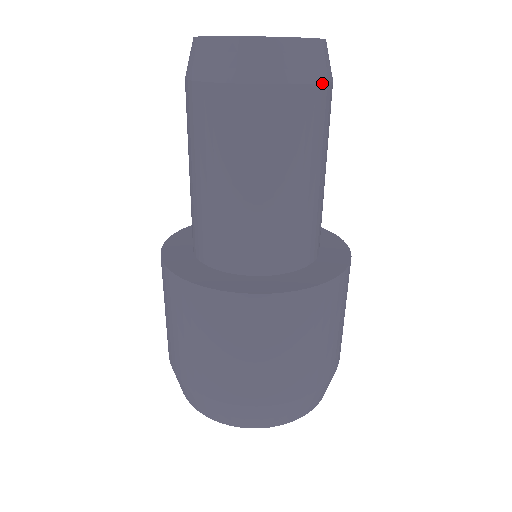
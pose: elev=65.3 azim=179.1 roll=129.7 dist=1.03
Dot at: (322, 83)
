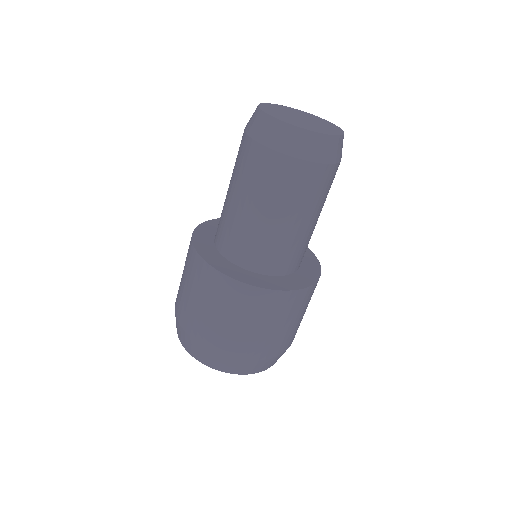
Dot at: (336, 163)
